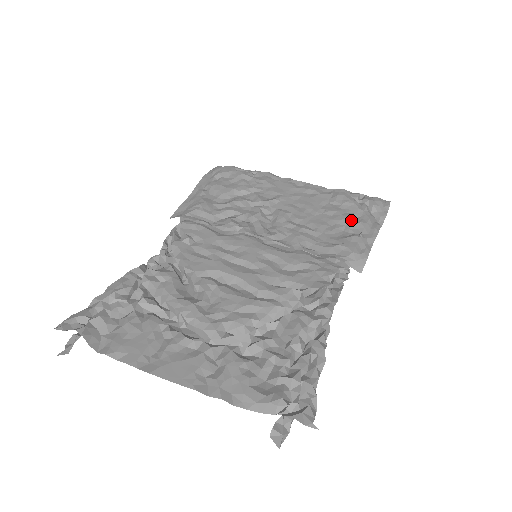
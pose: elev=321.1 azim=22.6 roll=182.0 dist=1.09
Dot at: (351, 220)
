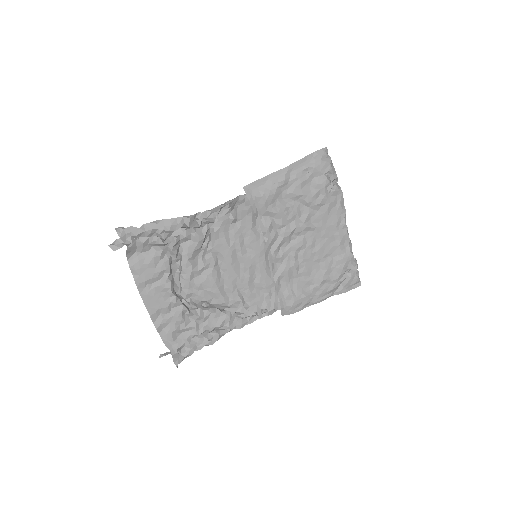
Dot at: (322, 283)
